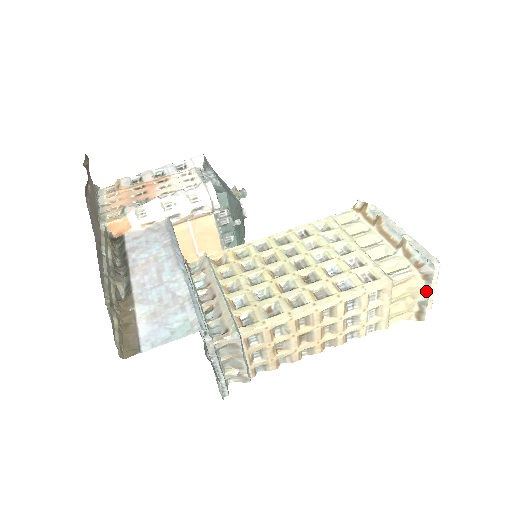
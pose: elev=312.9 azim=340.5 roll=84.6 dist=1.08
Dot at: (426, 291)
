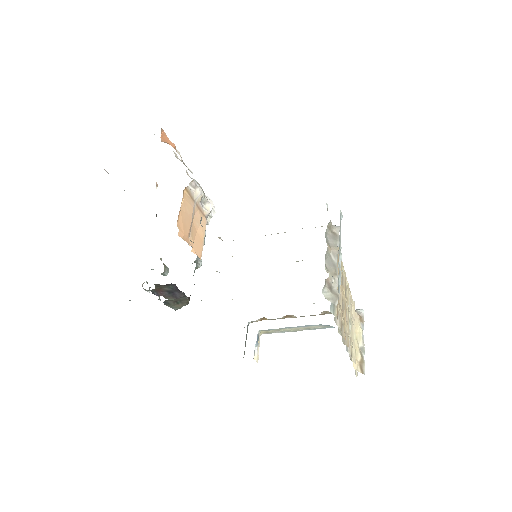
Dot at: (362, 335)
